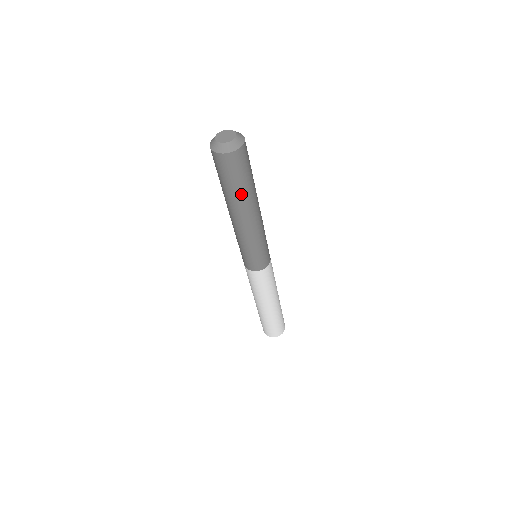
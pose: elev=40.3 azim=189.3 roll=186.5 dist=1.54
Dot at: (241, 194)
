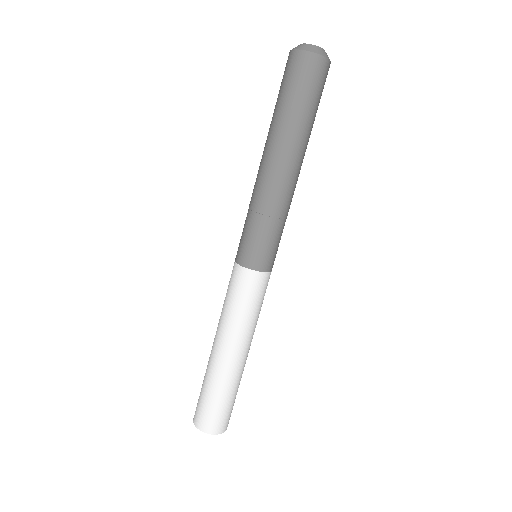
Dot at: (289, 119)
